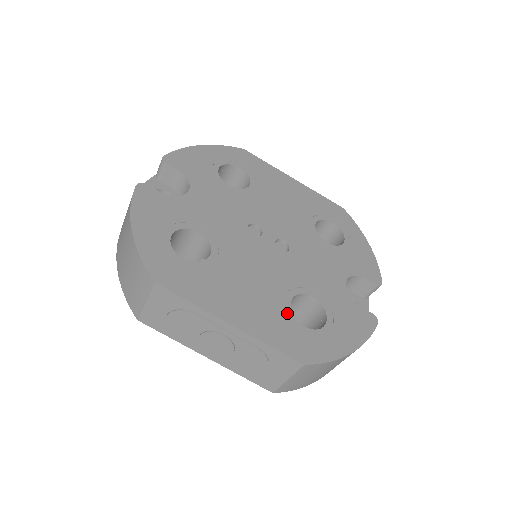
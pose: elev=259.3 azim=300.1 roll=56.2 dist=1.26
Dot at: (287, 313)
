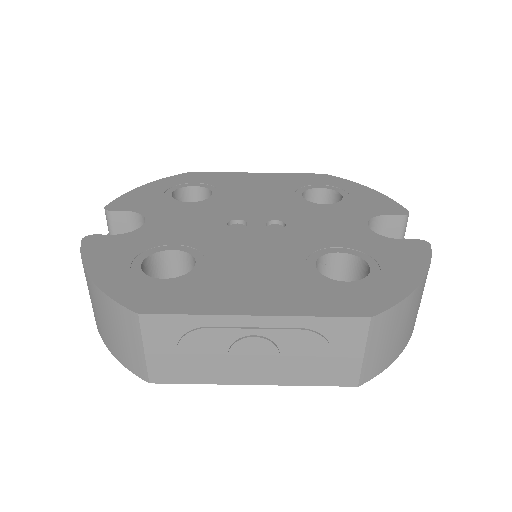
Dot at: (317, 278)
